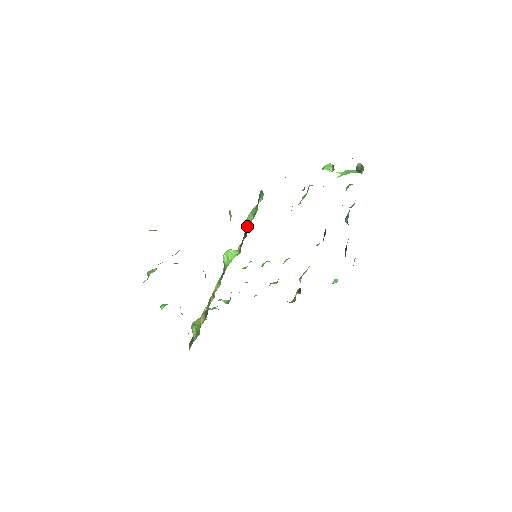
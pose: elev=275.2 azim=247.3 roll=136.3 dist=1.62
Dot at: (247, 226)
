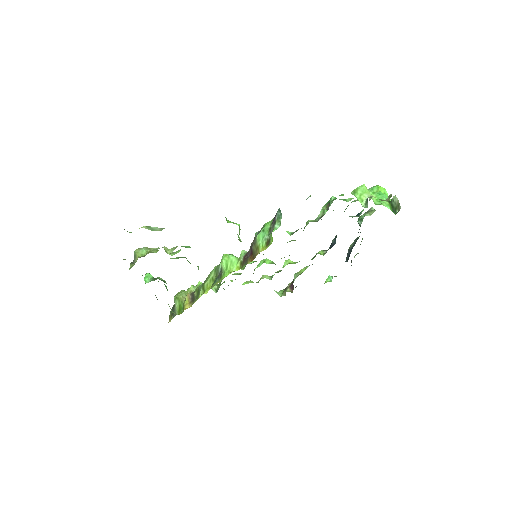
Dot at: (256, 248)
